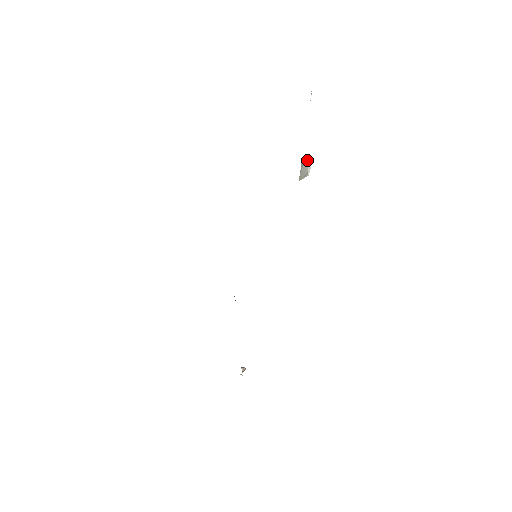
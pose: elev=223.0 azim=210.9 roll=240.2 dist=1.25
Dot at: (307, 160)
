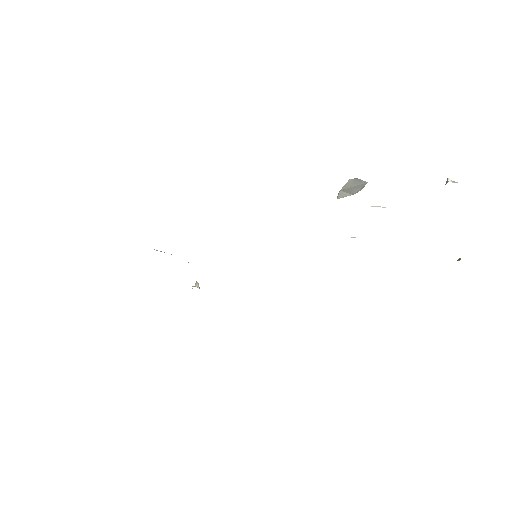
Dot at: (362, 186)
